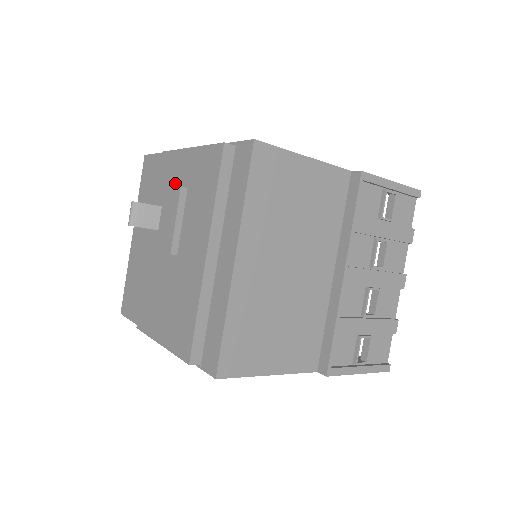
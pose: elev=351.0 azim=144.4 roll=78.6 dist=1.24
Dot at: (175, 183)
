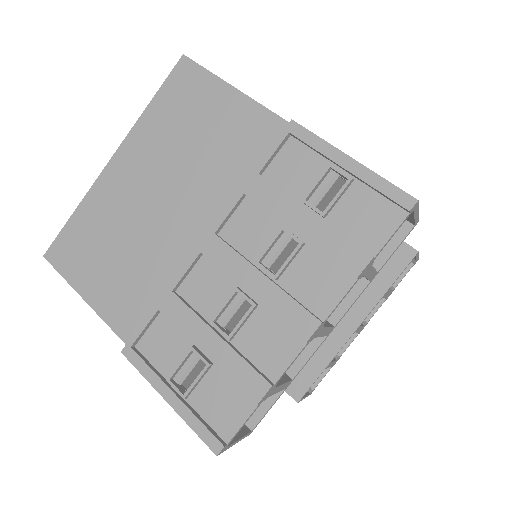
Dot at: occluded
